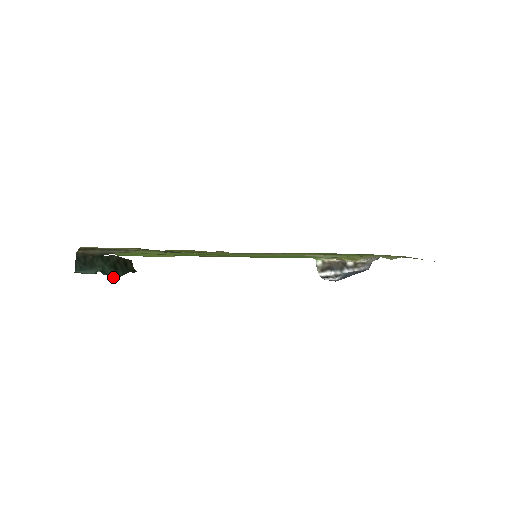
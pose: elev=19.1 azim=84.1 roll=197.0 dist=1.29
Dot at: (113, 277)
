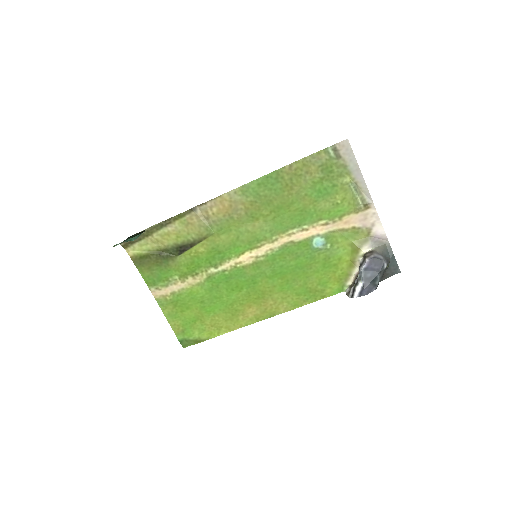
Dot at: (132, 239)
